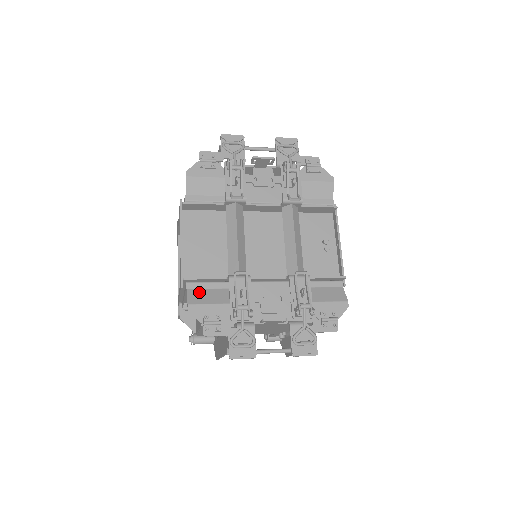
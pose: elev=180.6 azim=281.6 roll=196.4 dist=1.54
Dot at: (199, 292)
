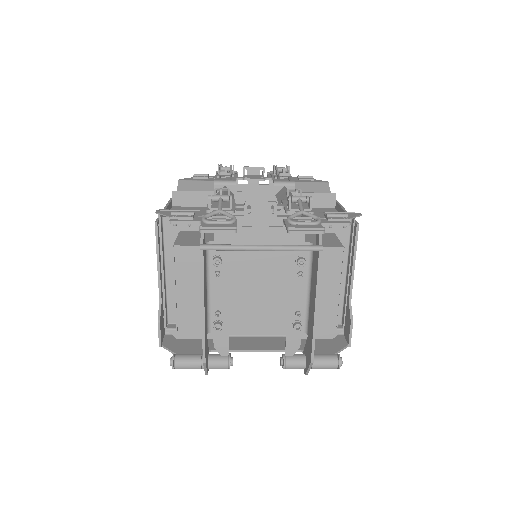
Dot at: occluded
